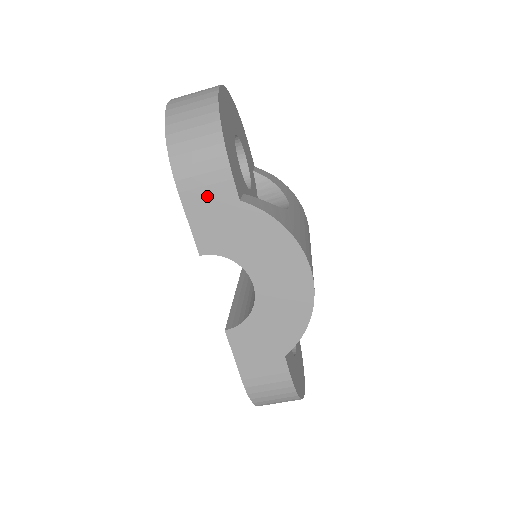
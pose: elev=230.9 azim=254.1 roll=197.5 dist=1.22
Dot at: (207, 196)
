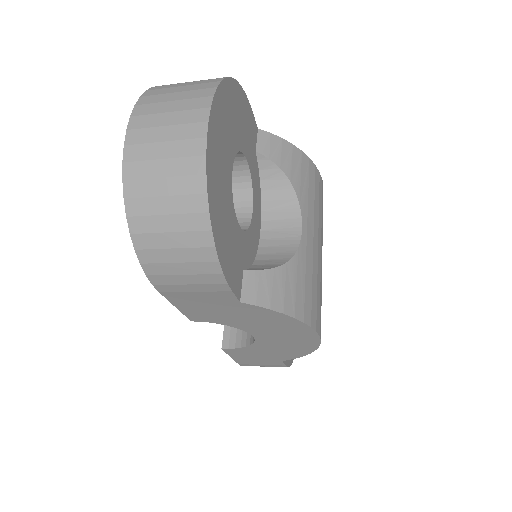
Dot at: (197, 297)
